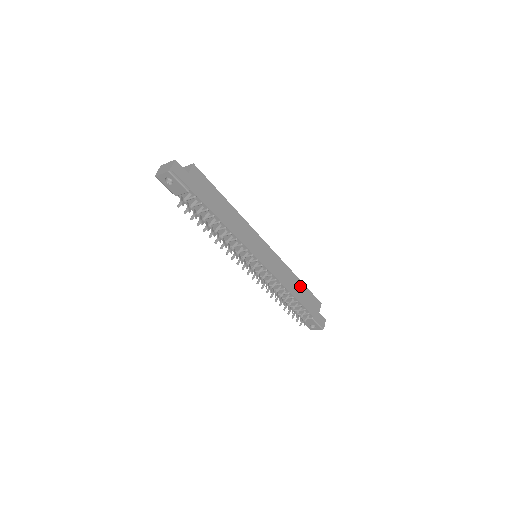
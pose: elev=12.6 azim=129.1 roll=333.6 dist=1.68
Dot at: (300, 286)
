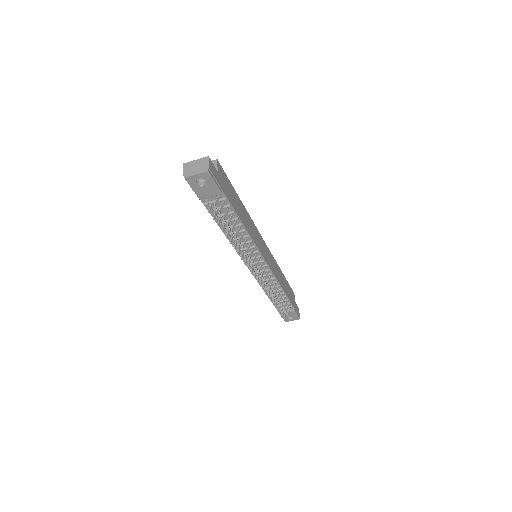
Dot at: (284, 280)
